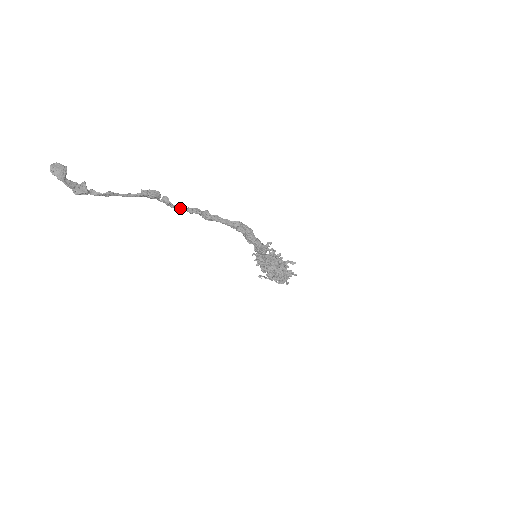
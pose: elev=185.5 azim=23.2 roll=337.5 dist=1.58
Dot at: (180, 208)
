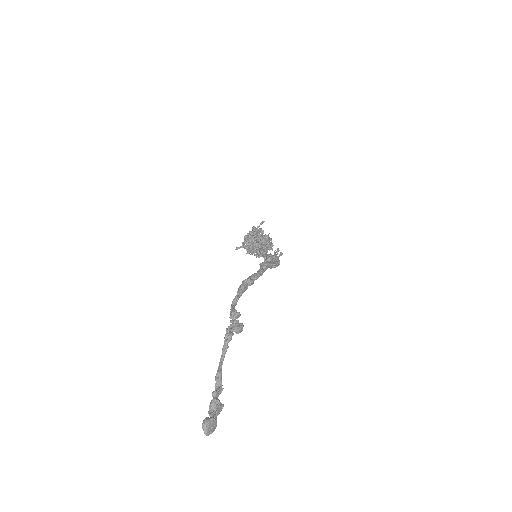
Dot at: occluded
